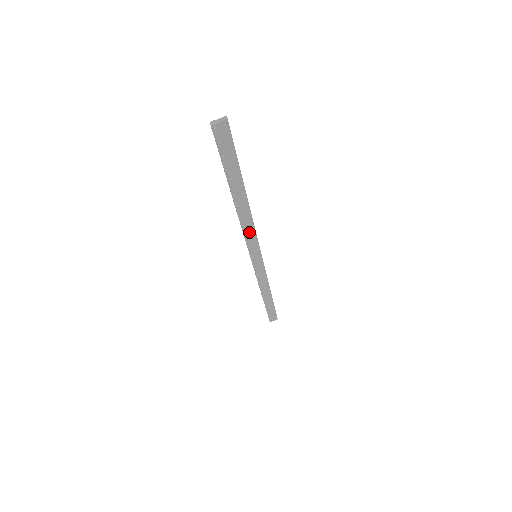
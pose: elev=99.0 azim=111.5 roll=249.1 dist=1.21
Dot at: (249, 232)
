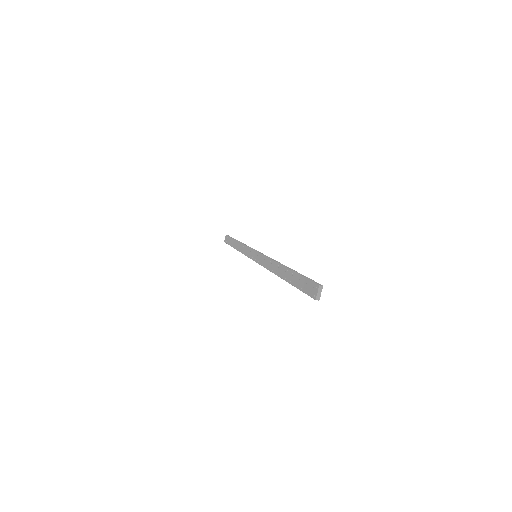
Dot at: occluded
